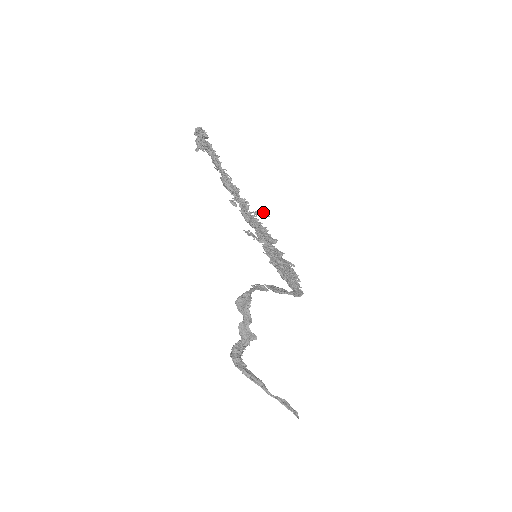
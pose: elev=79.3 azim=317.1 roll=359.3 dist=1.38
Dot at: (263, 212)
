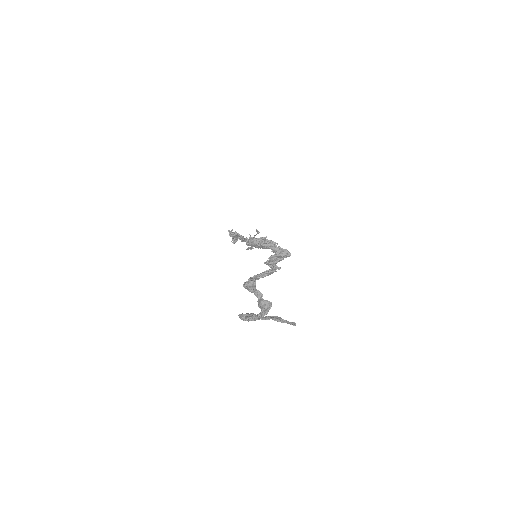
Dot at: (258, 233)
